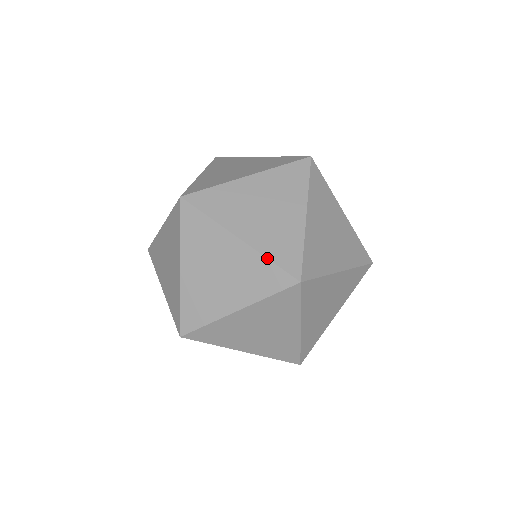
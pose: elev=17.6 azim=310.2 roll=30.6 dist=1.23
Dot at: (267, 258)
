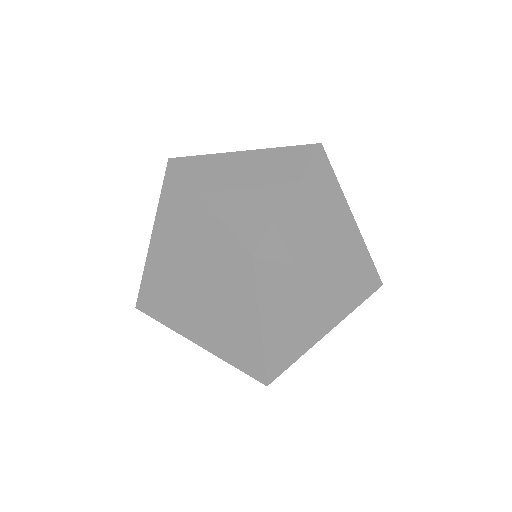
Dot at: (216, 272)
